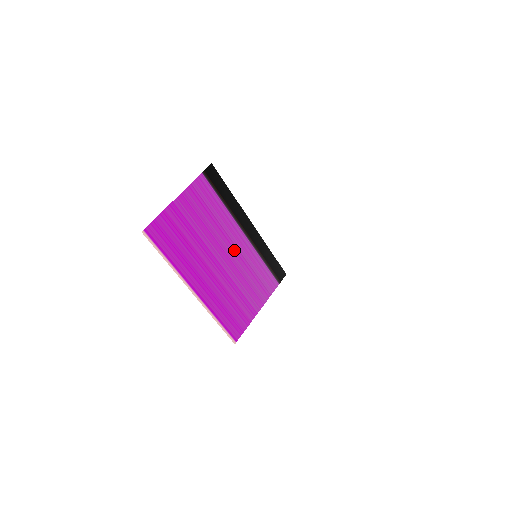
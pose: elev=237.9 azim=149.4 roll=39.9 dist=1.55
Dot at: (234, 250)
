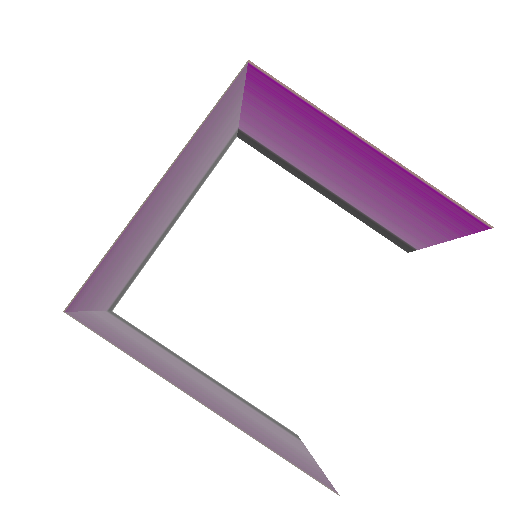
Dot at: (211, 387)
